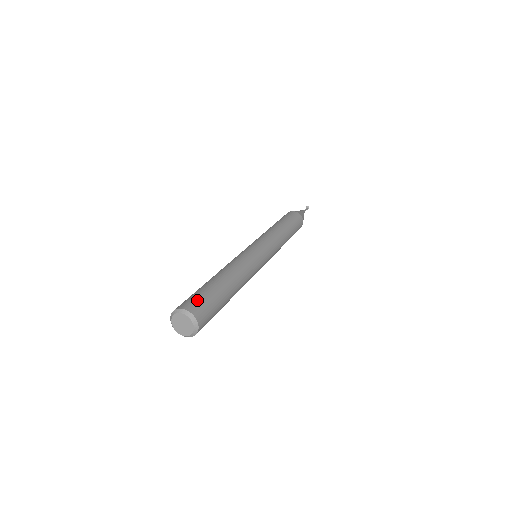
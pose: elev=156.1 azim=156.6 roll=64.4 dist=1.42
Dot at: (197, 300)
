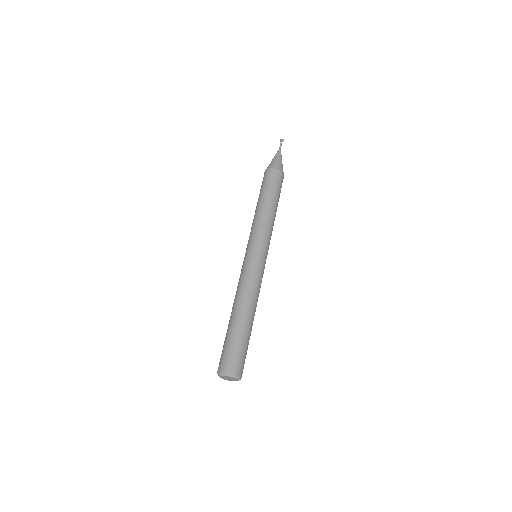
Dot at: (224, 356)
